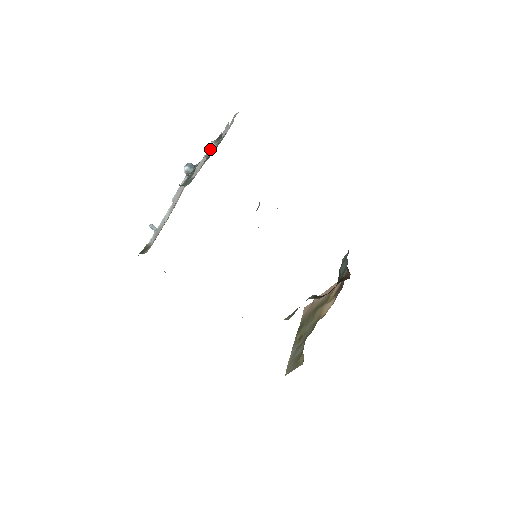
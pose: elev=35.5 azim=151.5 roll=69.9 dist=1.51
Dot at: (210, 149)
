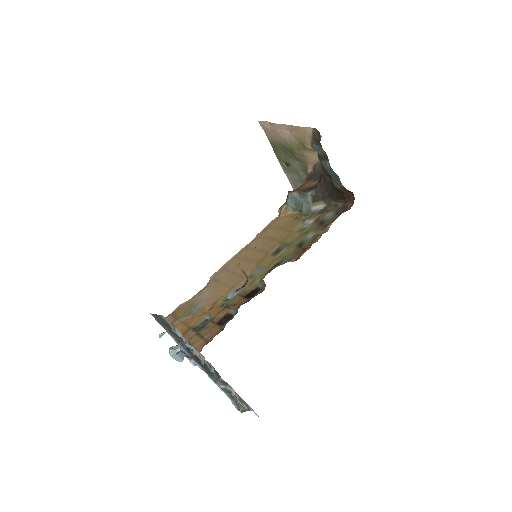
Dot at: occluded
